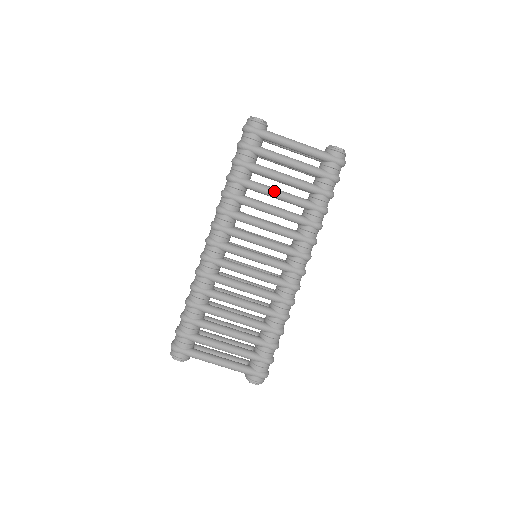
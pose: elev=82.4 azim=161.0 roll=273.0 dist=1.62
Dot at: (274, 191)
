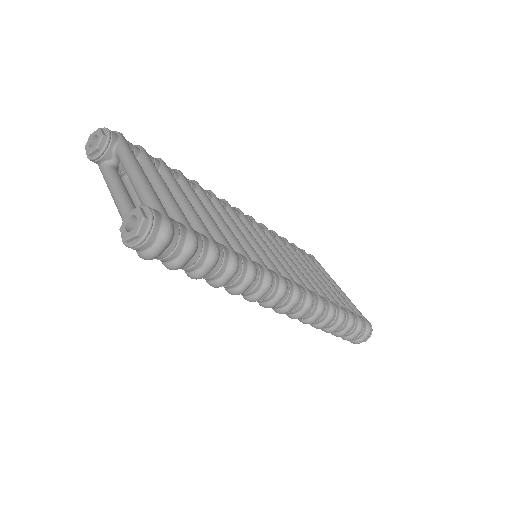
Dot at: occluded
